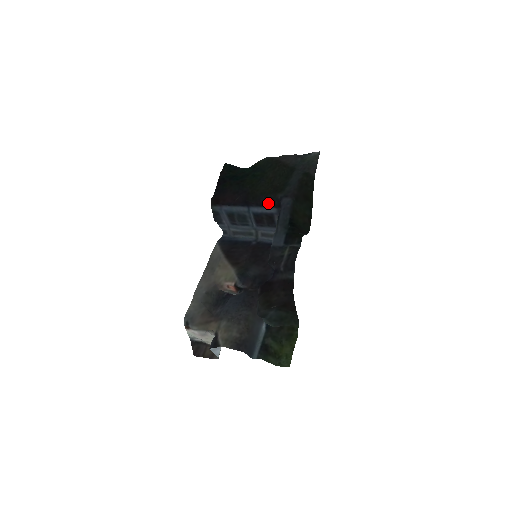
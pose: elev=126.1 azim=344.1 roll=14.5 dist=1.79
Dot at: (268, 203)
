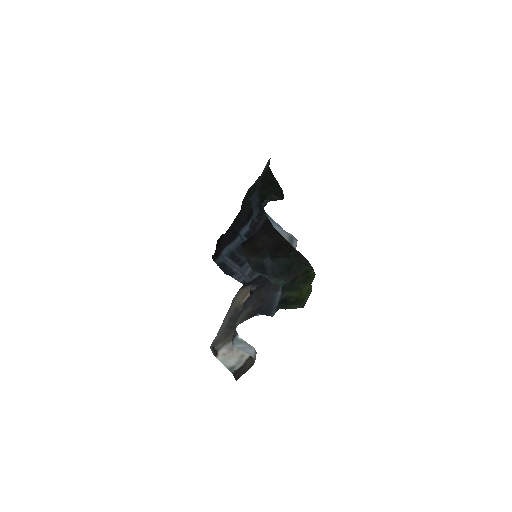
Dot at: (248, 216)
